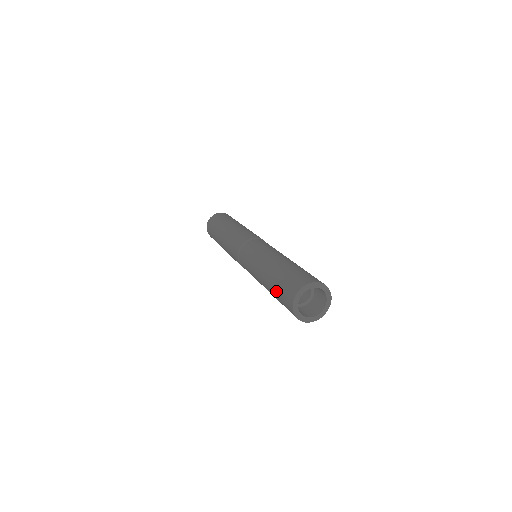
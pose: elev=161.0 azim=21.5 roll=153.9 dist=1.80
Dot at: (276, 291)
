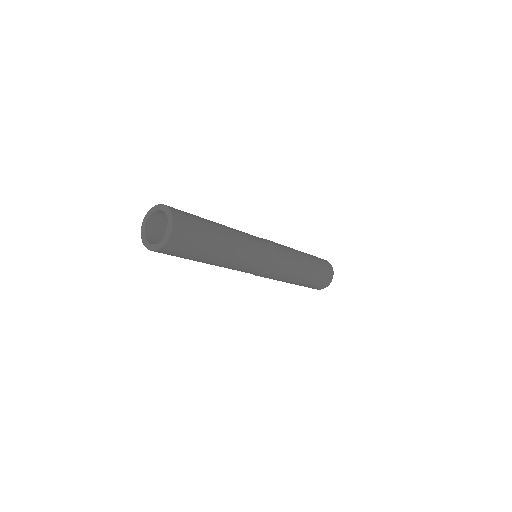
Dot at: occluded
